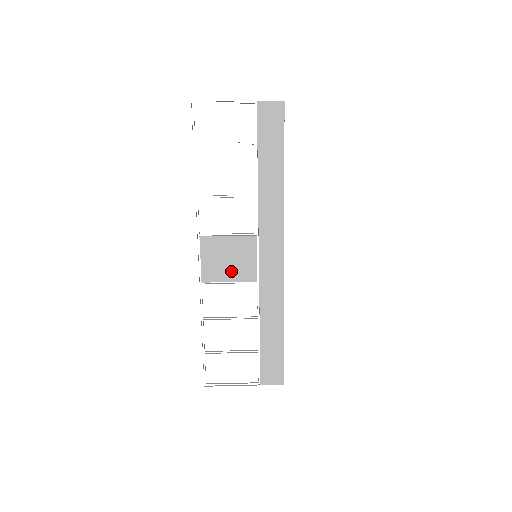
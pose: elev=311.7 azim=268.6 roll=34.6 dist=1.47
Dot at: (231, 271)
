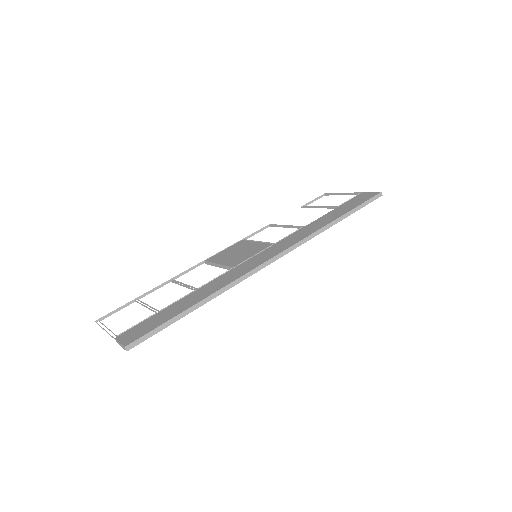
Dot at: (229, 259)
